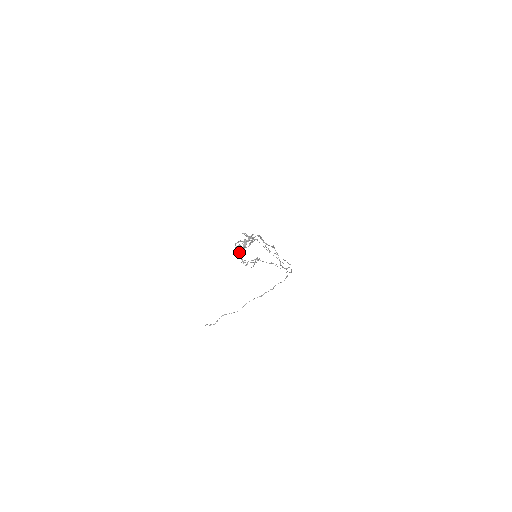
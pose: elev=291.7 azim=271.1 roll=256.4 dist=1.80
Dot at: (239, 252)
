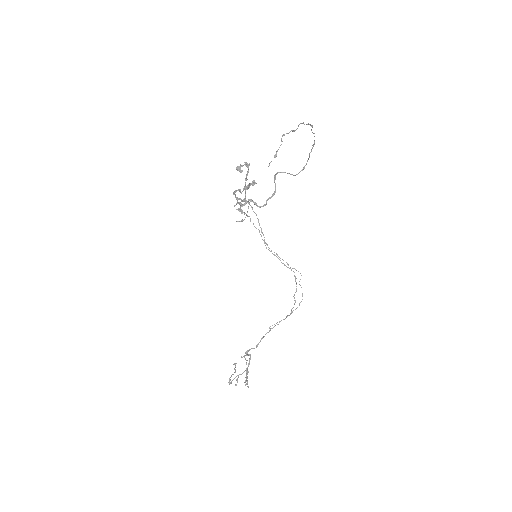
Dot at: (244, 187)
